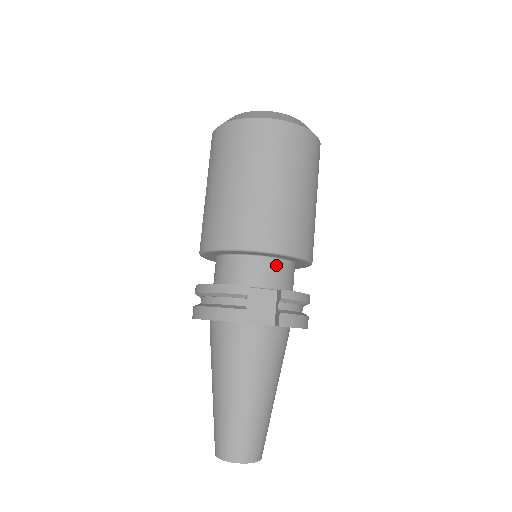
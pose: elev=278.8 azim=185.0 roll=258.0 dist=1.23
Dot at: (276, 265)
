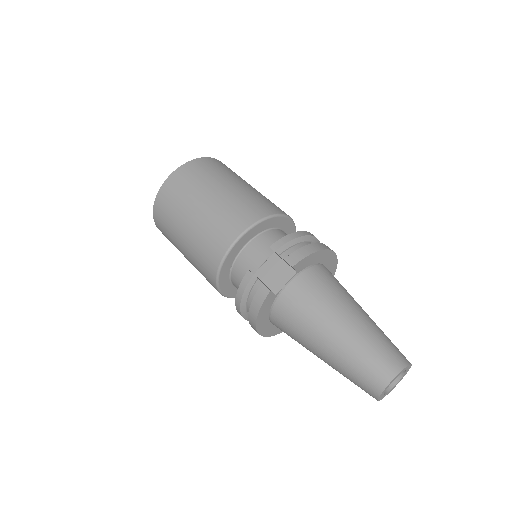
Dot at: (258, 241)
